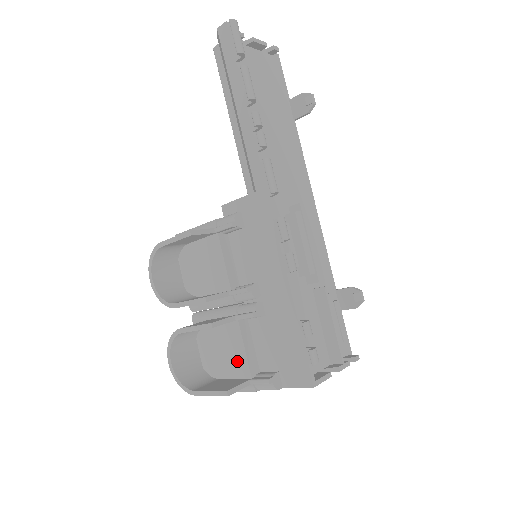
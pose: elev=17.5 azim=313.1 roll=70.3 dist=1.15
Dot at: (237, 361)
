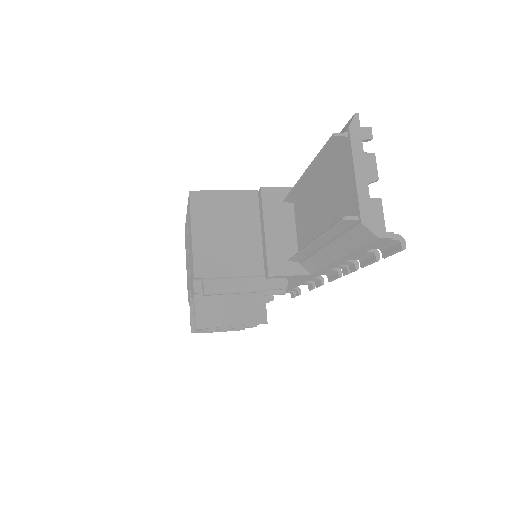
Dot at: occluded
